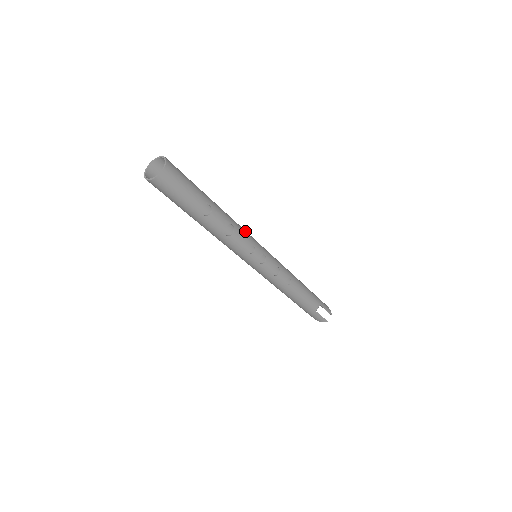
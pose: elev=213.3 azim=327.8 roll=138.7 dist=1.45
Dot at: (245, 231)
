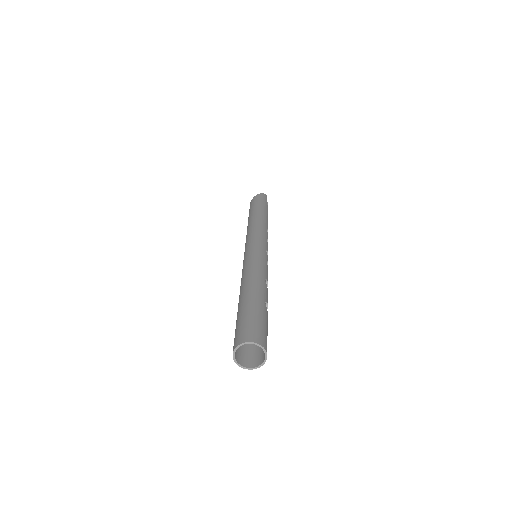
Dot at: (259, 263)
